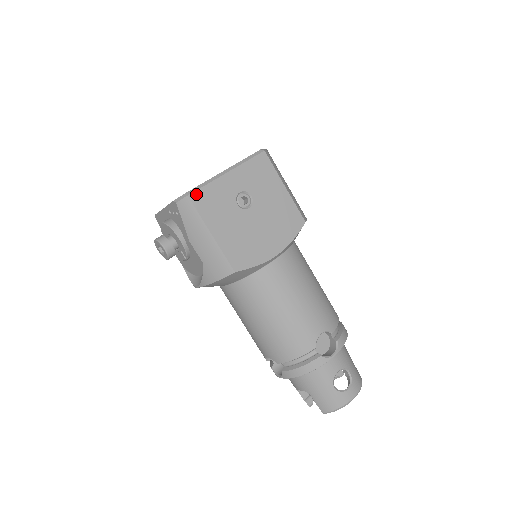
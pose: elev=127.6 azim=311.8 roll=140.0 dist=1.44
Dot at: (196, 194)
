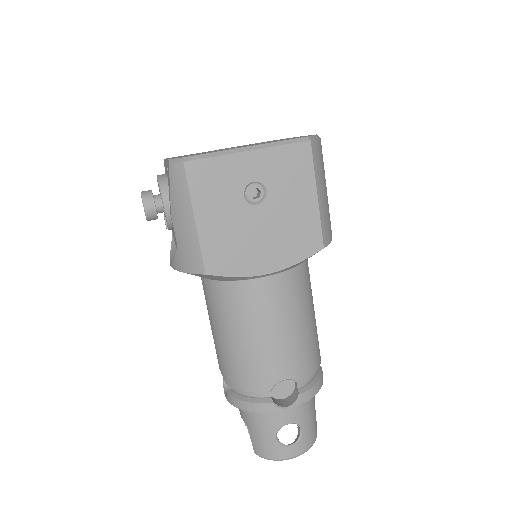
Dot at: (195, 164)
